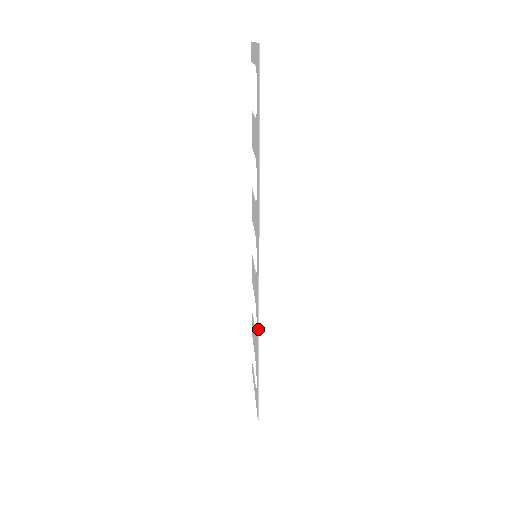
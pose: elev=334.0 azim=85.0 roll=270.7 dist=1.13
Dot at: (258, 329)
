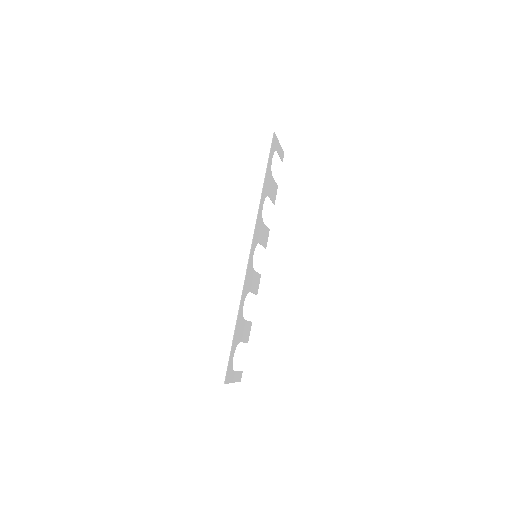
Dot at: (241, 296)
